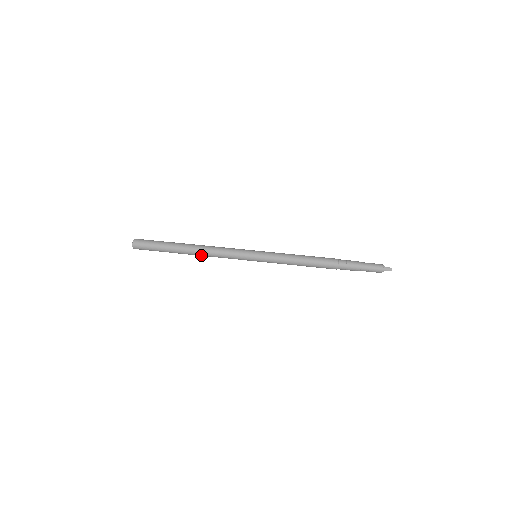
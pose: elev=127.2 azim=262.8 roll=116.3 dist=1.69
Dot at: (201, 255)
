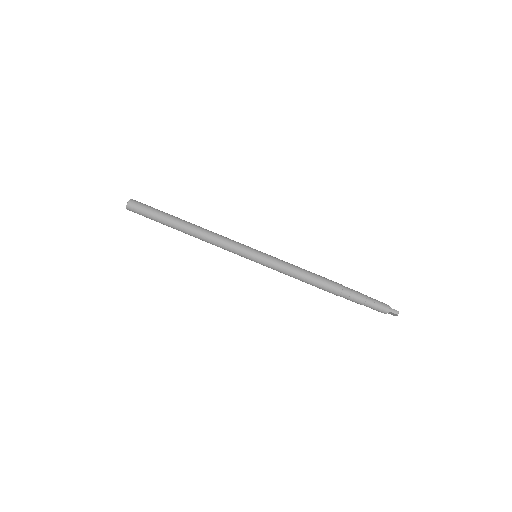
Dot at: (197, 237)
